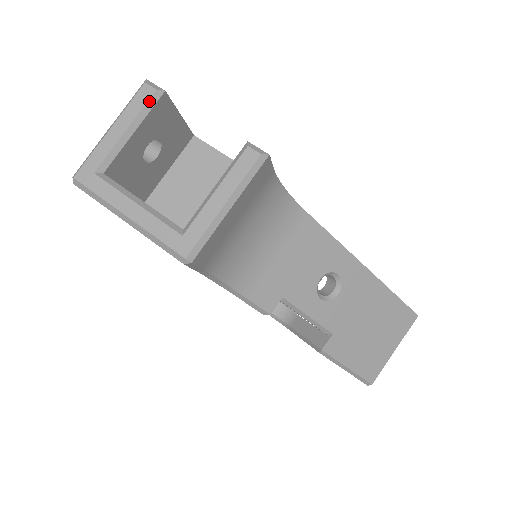
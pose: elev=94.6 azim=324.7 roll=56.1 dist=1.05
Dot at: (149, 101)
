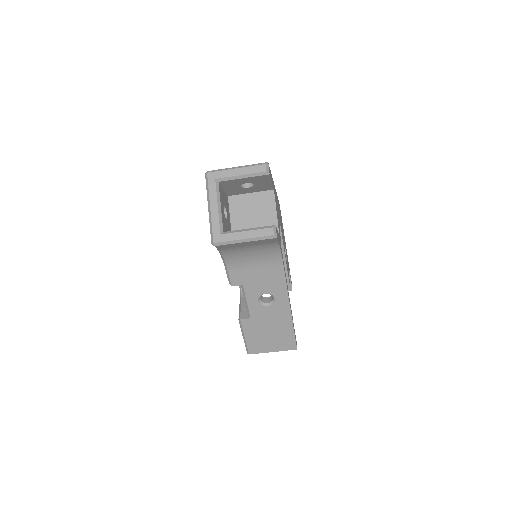
Dot at: (260, 173)
